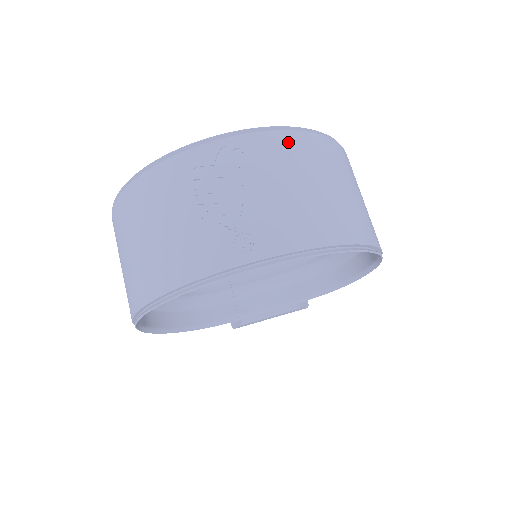
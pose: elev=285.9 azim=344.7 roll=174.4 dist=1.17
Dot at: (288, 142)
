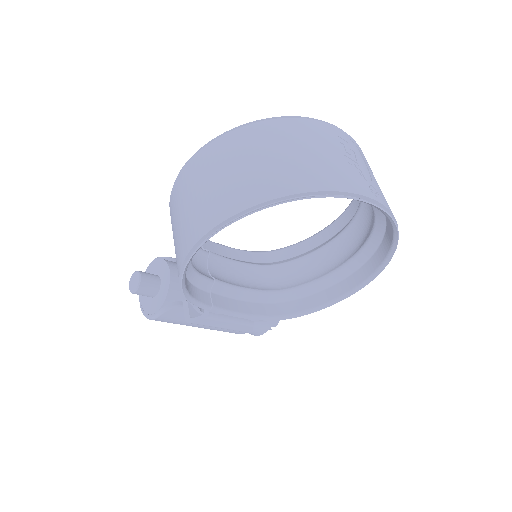
Dot at: occluded
